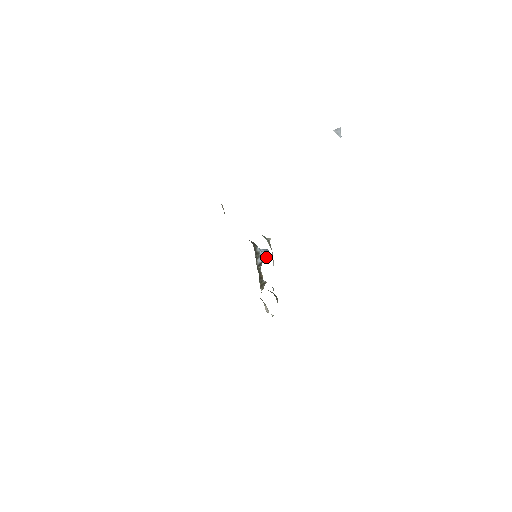
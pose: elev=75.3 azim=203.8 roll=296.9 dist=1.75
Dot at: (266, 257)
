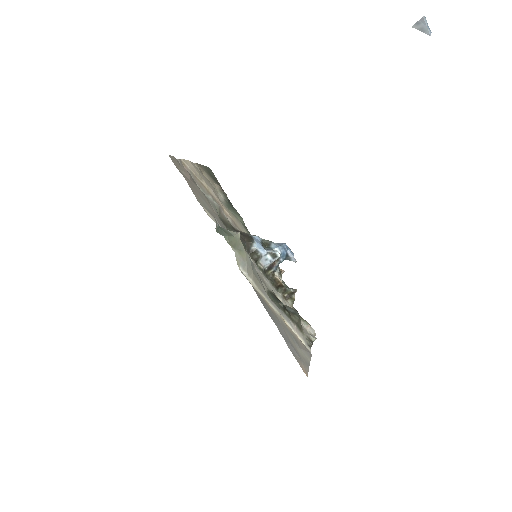
Dot at: (276, 256)
